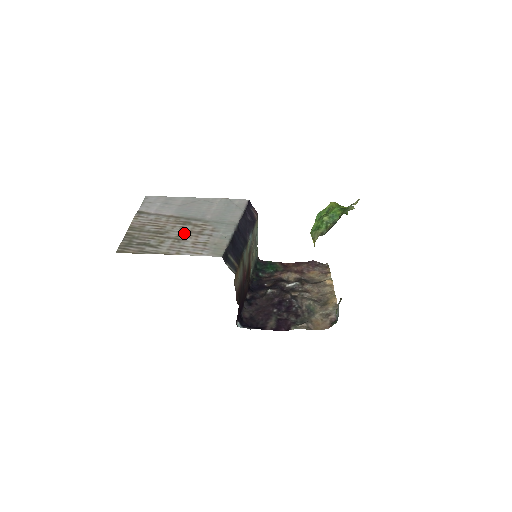
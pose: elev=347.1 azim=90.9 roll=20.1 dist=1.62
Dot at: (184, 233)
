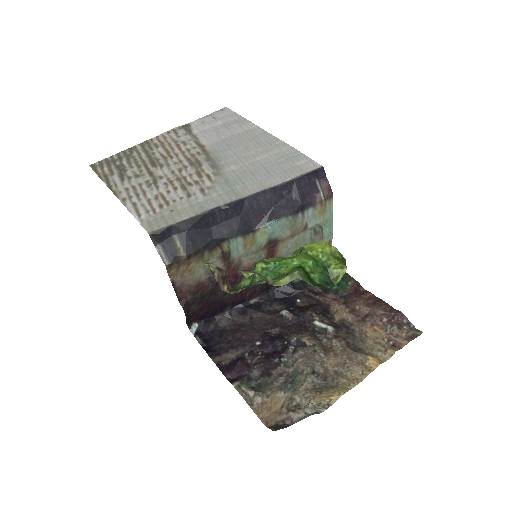
Dot at: (172, 176)
